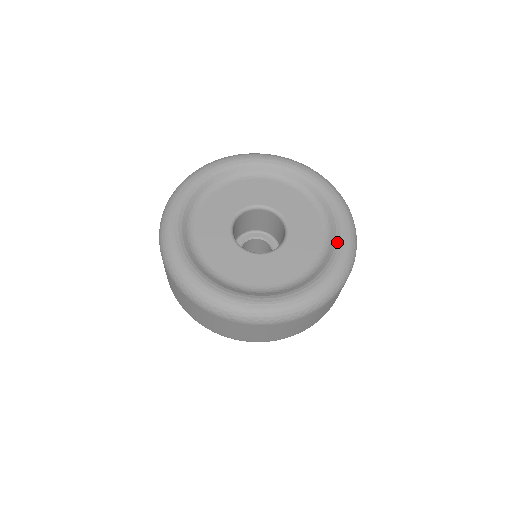
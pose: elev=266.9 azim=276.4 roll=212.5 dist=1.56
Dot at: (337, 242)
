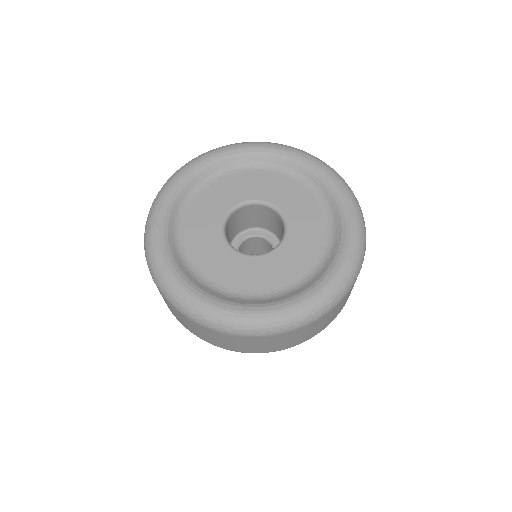
Dot at: (343, 230)
